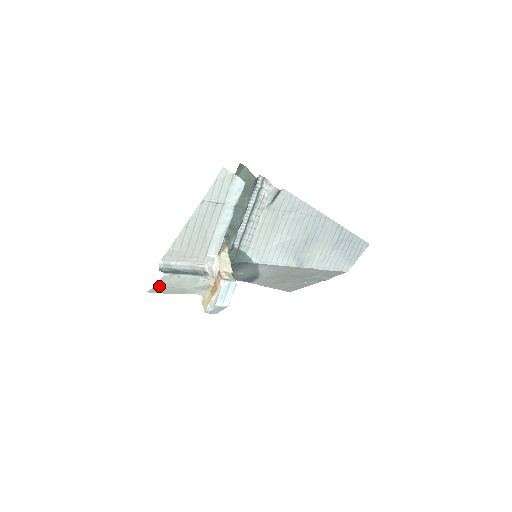
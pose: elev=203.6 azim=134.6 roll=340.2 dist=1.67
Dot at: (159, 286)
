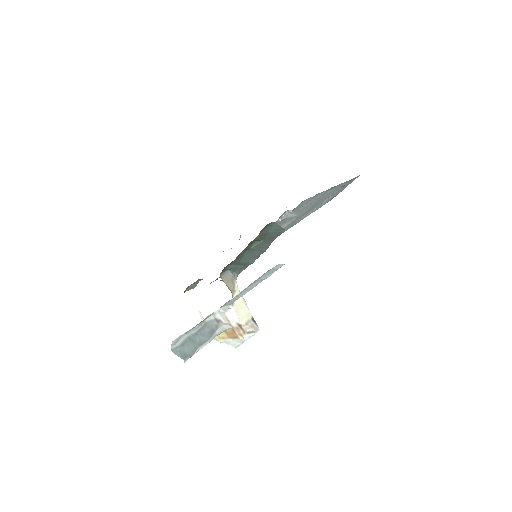
Dot at: occluded
